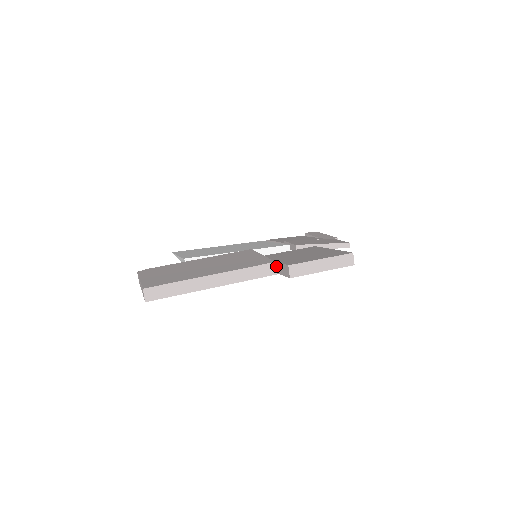
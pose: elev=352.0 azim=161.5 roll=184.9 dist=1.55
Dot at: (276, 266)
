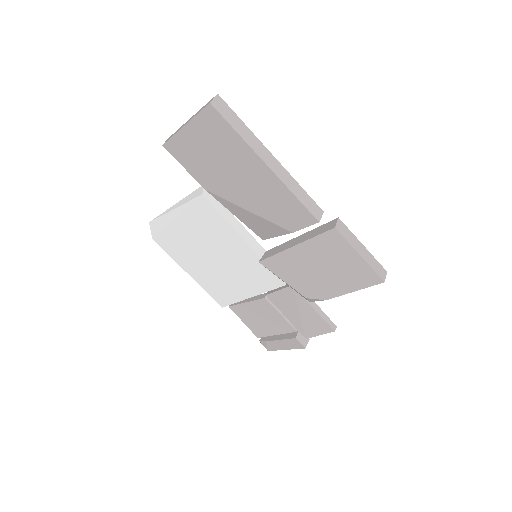
Dot at: (305, 235)
